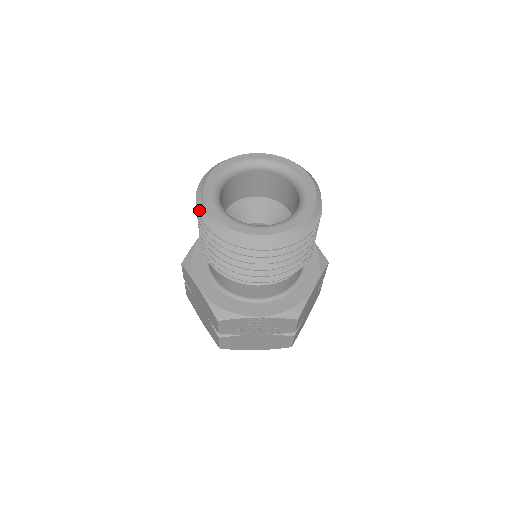
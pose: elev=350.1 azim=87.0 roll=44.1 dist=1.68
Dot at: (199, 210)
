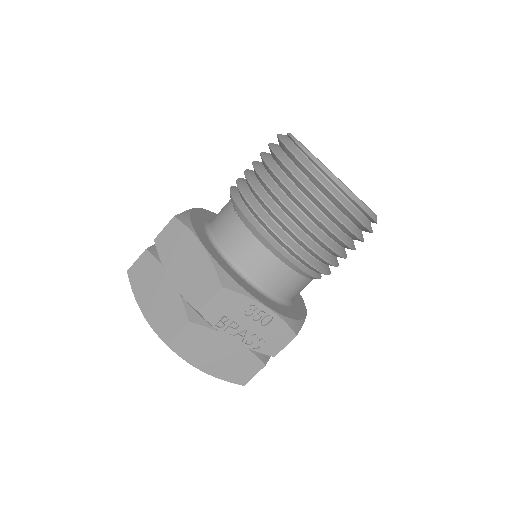
Dot at: (289, 145)
